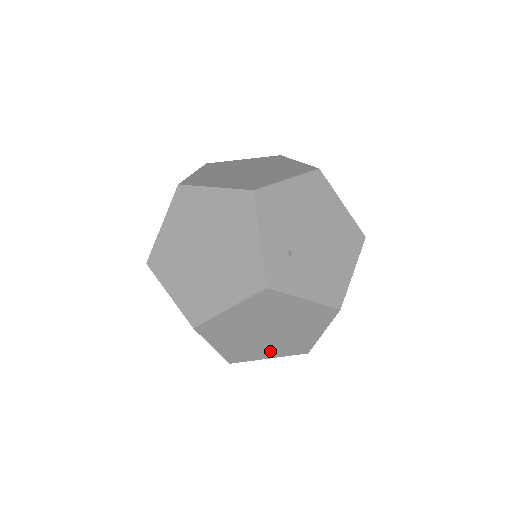
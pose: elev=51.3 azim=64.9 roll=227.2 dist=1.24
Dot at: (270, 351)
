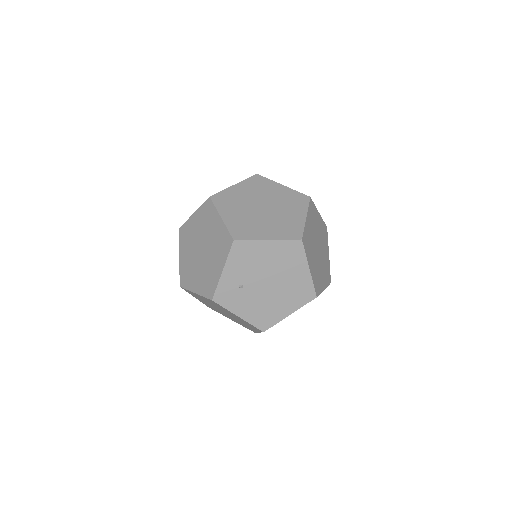
Dot at: (230, 318)
